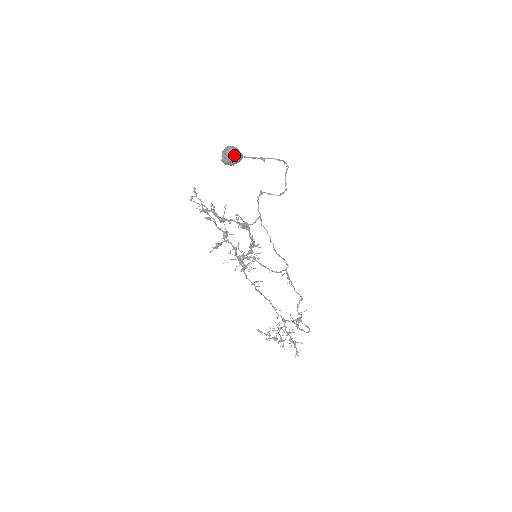
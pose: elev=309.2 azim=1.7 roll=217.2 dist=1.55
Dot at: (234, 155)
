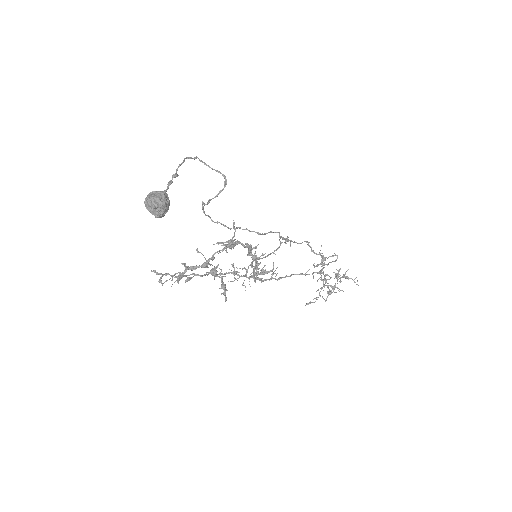
Dot at: (162, 200)
